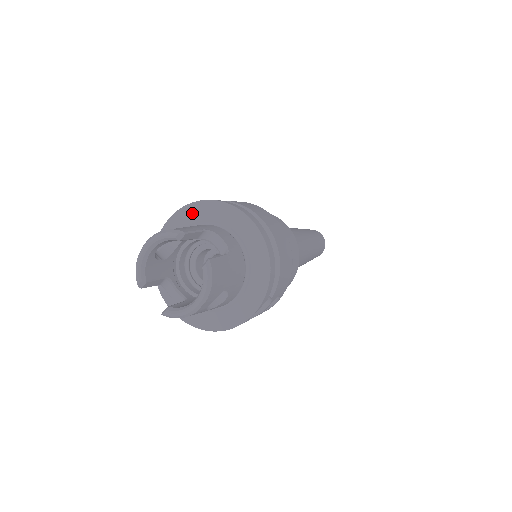
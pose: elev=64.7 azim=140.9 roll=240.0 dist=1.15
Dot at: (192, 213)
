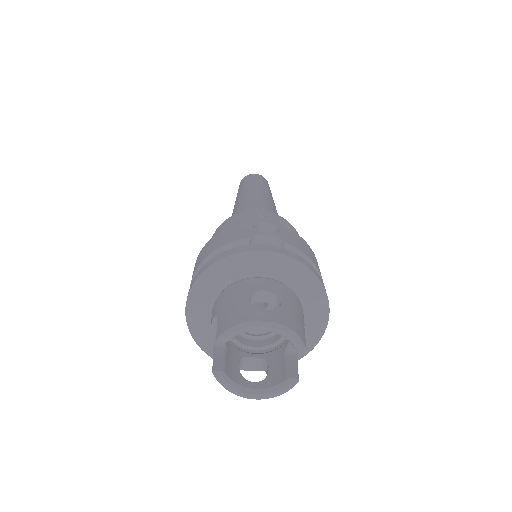
Dot at: (296, 272)
